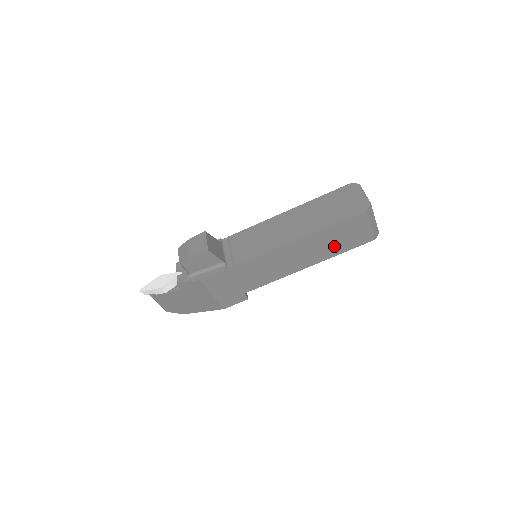
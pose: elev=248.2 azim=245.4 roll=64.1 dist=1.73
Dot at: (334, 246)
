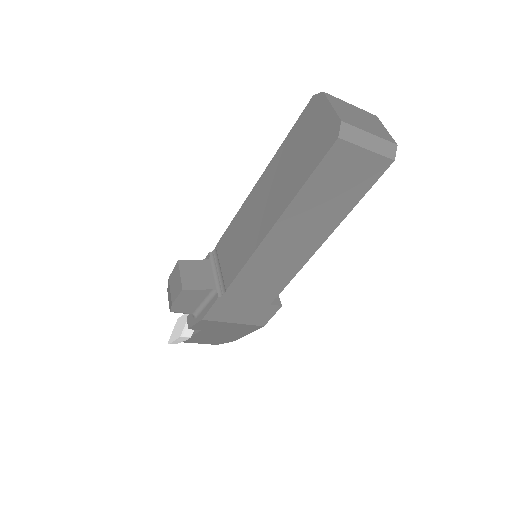
Dot at: (335, 203)
